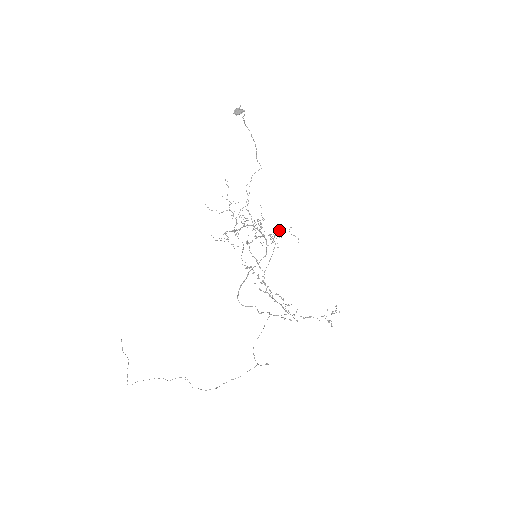
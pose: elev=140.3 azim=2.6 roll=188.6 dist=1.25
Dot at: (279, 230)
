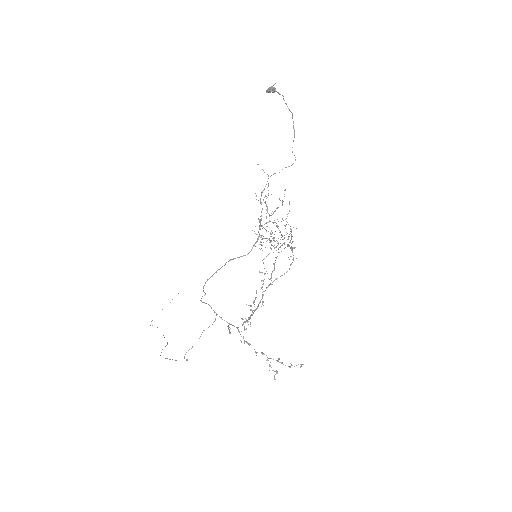
Dot at: occluded
